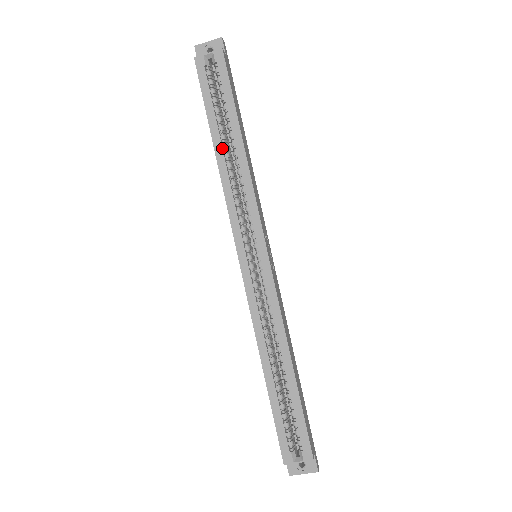
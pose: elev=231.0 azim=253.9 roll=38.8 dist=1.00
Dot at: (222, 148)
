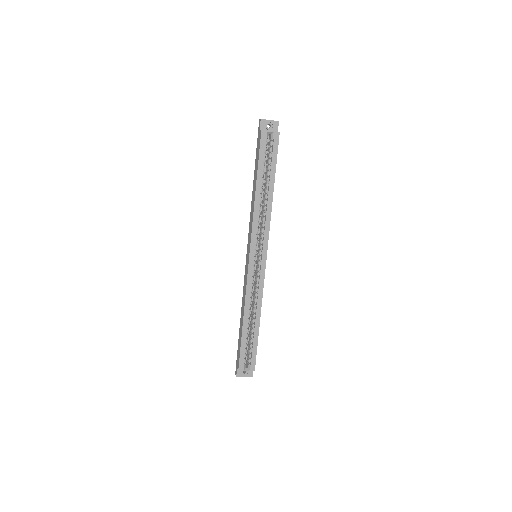
Dot at: (260, 191)
